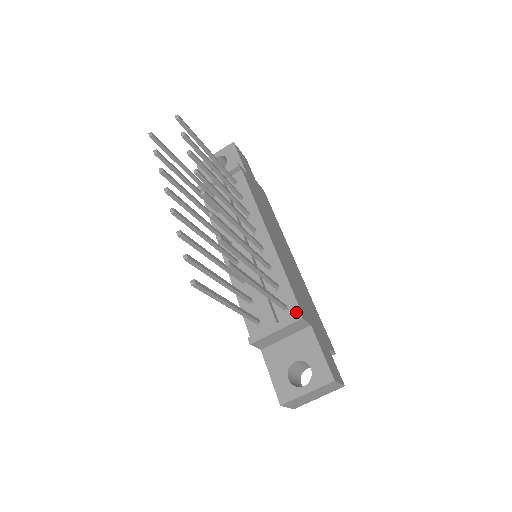
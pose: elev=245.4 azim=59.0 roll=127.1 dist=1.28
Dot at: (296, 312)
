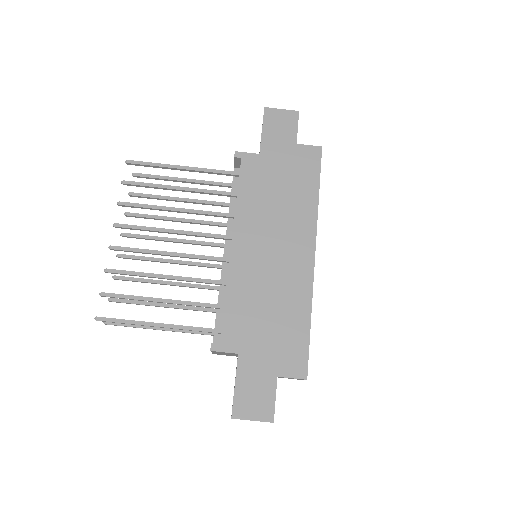
Dot at: (220, 340)
